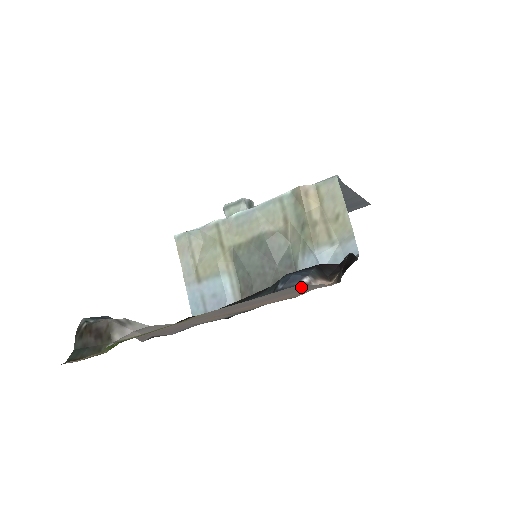
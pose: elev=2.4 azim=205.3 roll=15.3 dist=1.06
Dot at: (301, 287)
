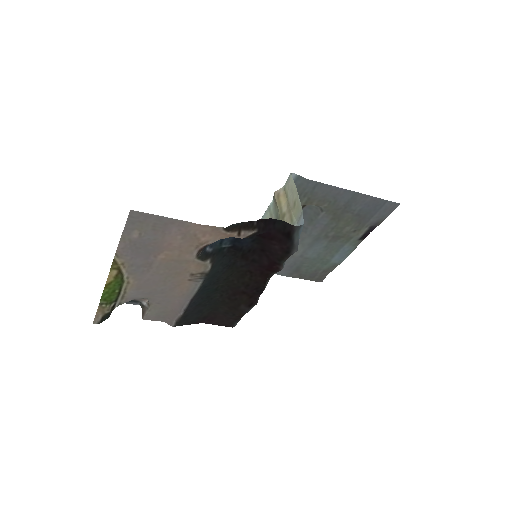
Dot at: (150, 219)
